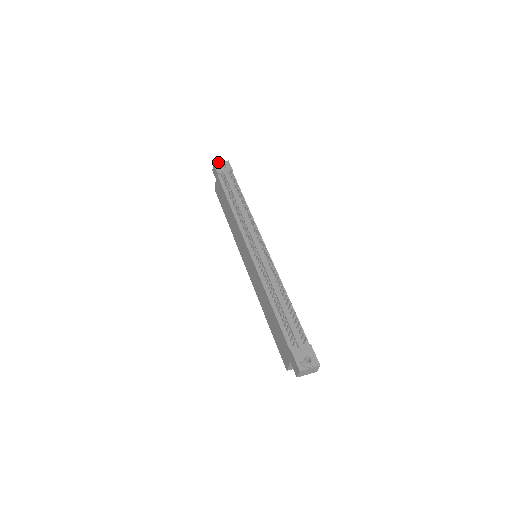
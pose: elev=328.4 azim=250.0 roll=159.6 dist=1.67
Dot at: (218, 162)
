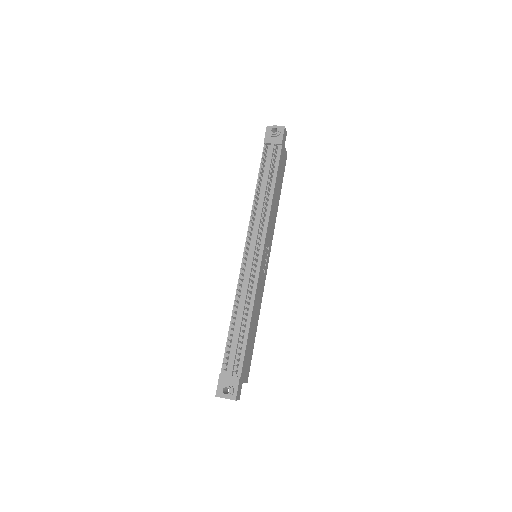
Dot at: (270, 128)
